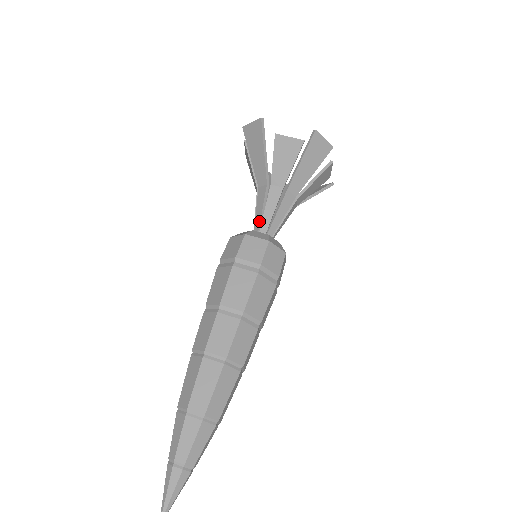
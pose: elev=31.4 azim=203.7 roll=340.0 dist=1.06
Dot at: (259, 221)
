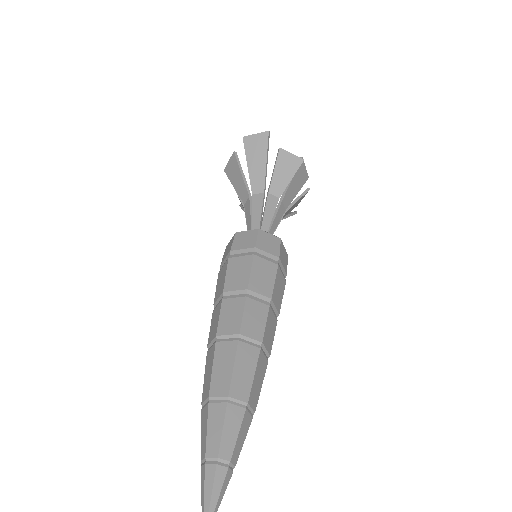
Dot at: (259, 223)
